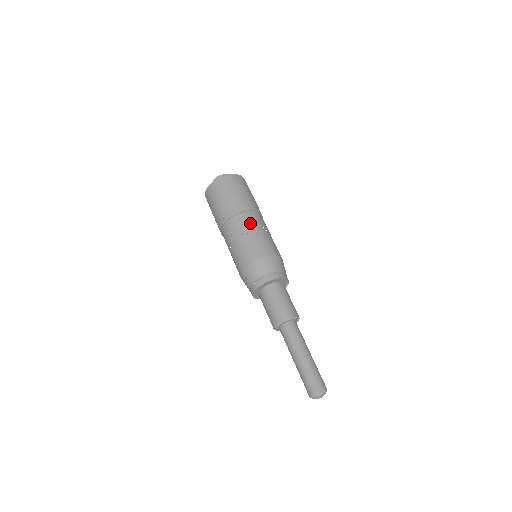
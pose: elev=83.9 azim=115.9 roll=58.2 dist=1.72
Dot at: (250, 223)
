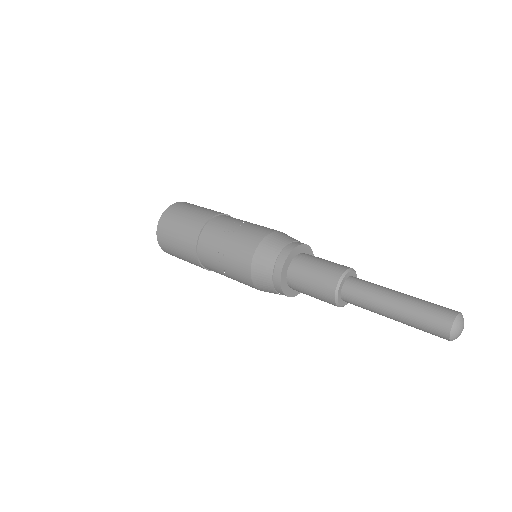
Dot at: (218, 230)
